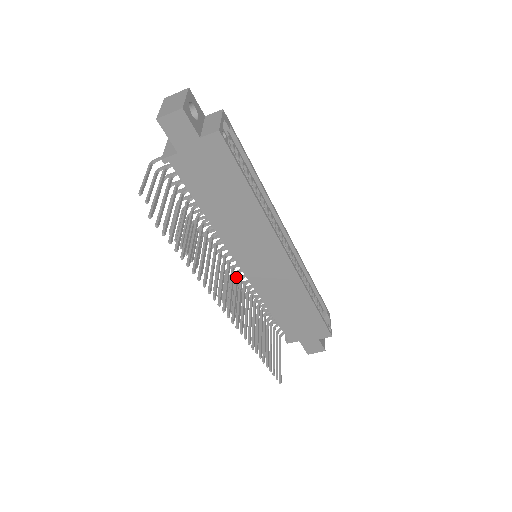
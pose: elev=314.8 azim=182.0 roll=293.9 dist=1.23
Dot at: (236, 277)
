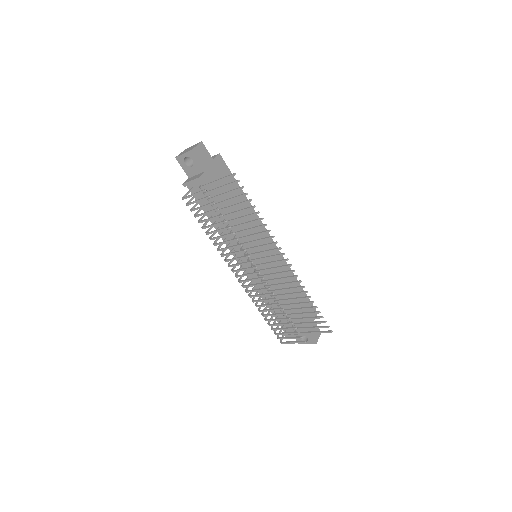
Dot at: (258, 270)
